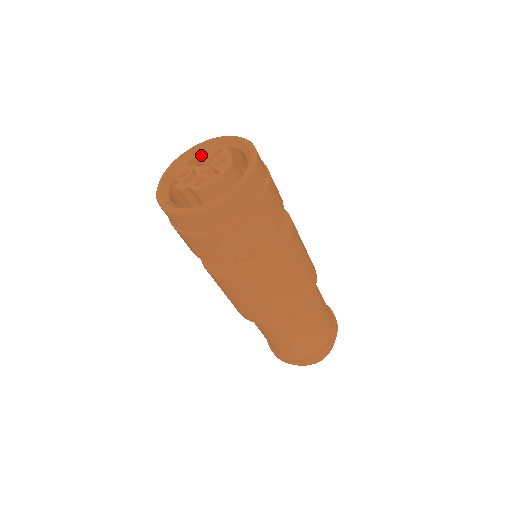
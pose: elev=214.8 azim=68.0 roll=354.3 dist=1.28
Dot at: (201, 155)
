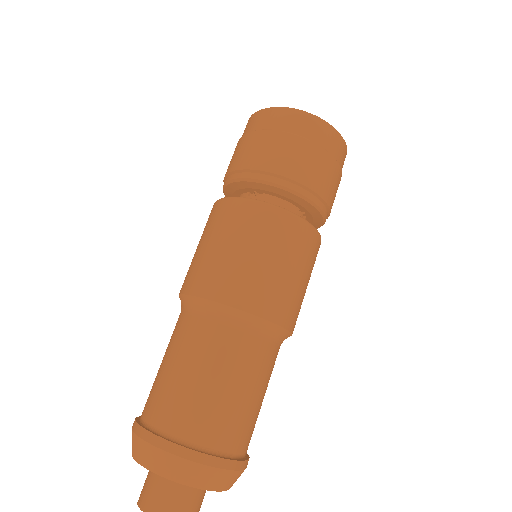
Dot at: occluded
